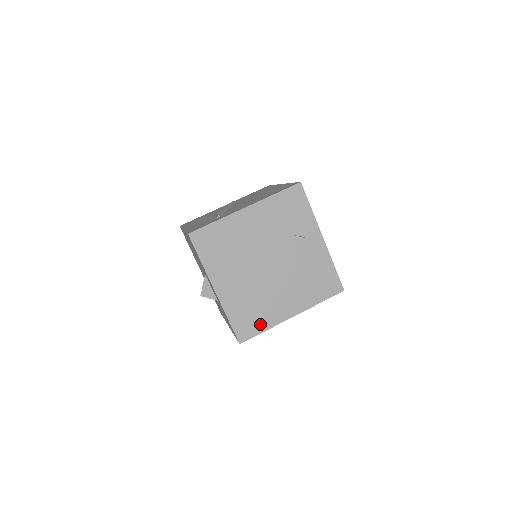
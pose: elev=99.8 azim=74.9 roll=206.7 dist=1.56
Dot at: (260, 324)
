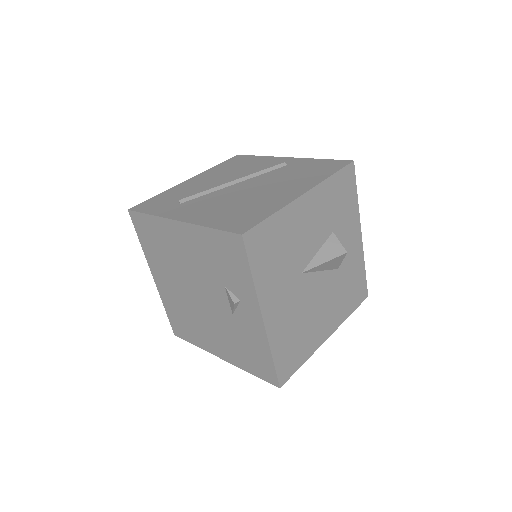
Dot at: (191, 336)
